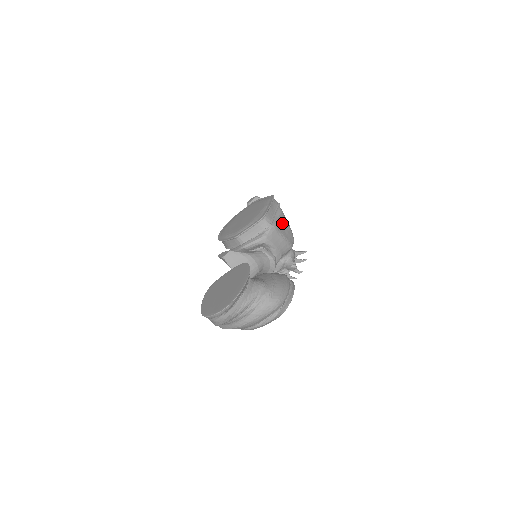
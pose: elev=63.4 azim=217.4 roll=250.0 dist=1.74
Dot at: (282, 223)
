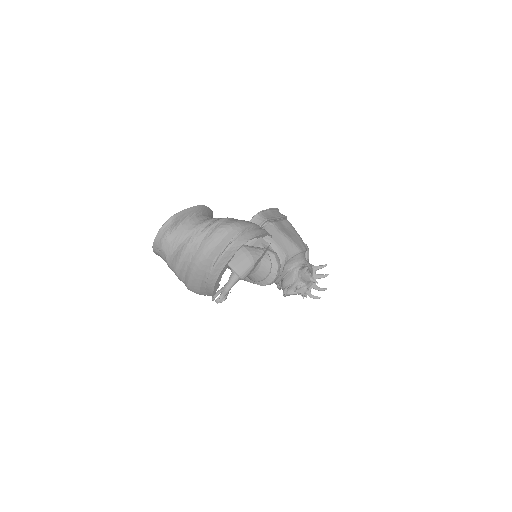
Dot at: (286, 228)
